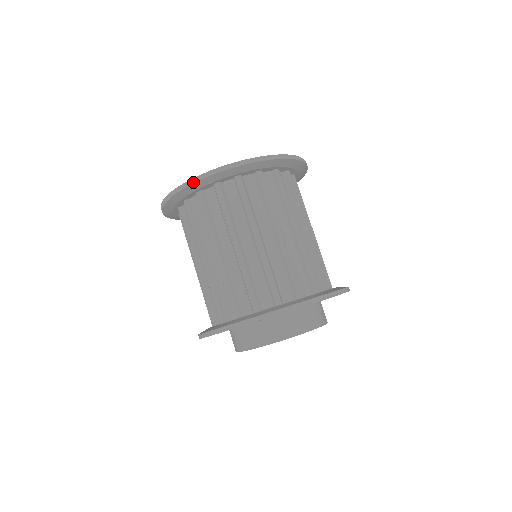
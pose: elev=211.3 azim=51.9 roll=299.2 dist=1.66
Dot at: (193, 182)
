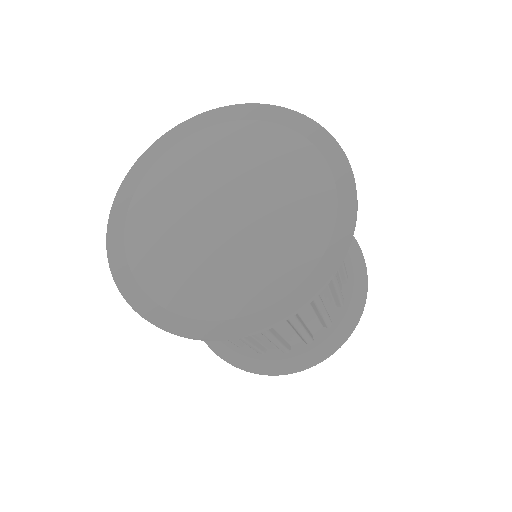
Dot at: occluded
